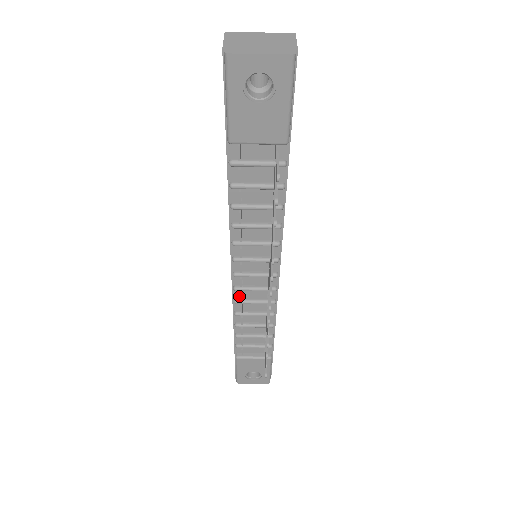
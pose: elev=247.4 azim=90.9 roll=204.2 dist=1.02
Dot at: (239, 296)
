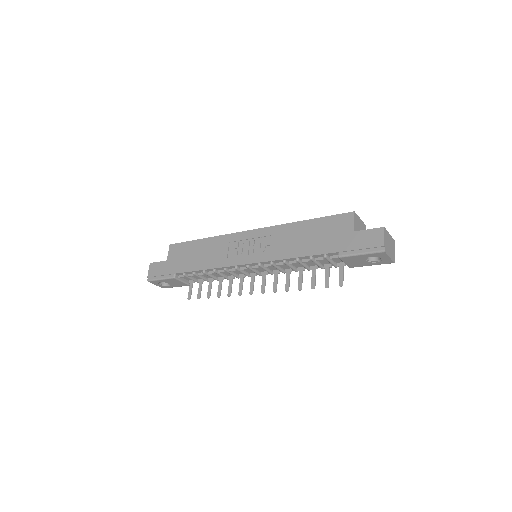
Dot at: (230, 268)
